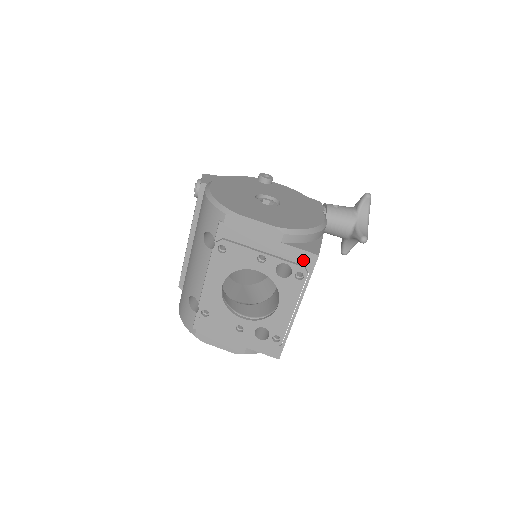
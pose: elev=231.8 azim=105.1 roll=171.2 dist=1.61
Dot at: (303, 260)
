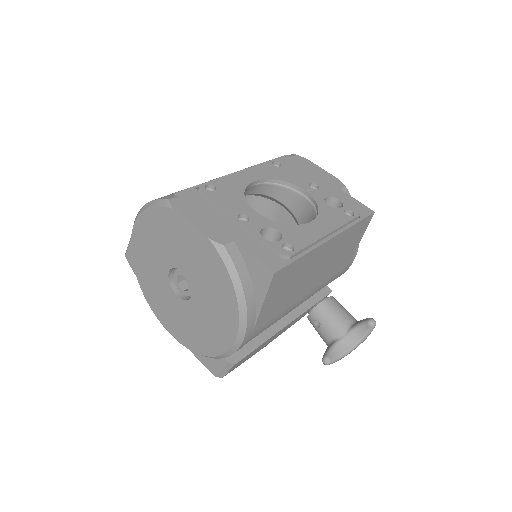
Dot at: (357, 208)
